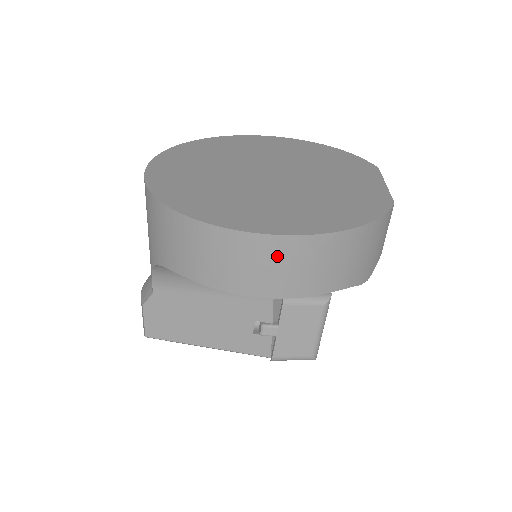
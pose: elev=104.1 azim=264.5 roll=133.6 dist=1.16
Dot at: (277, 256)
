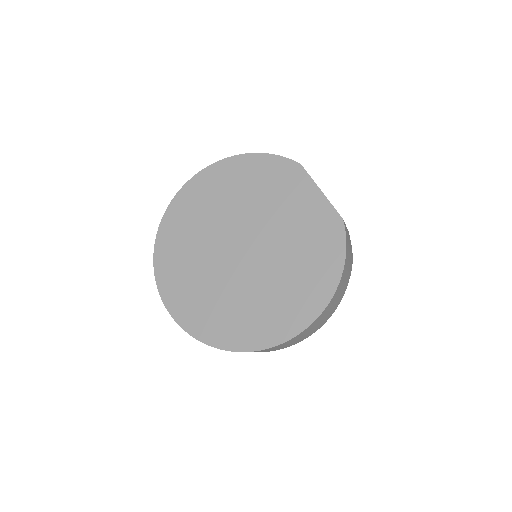
Dot at: (311, 329)
